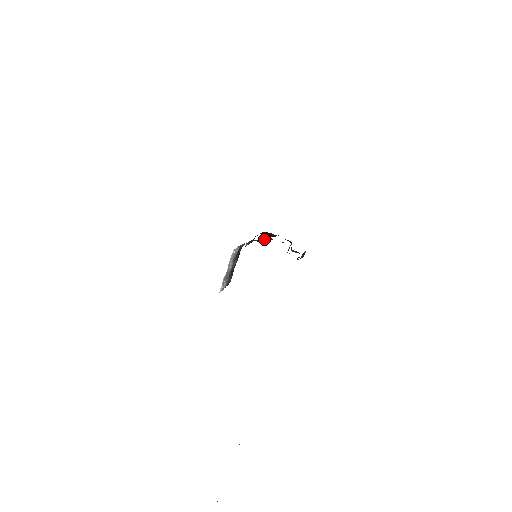
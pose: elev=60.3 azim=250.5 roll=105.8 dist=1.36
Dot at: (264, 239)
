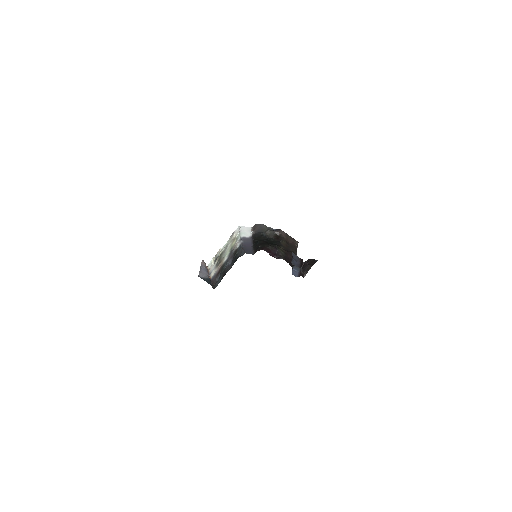
Dot at: (272, 232)
